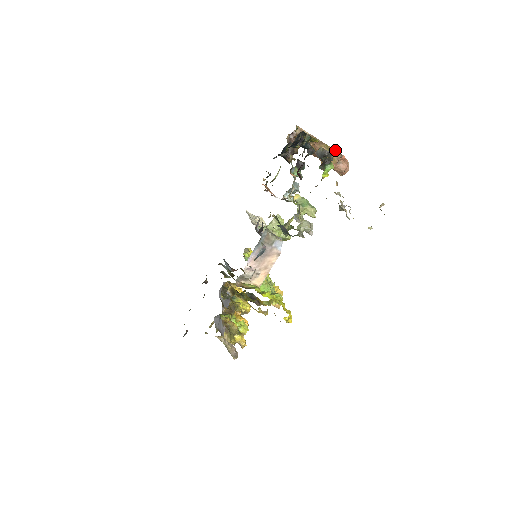
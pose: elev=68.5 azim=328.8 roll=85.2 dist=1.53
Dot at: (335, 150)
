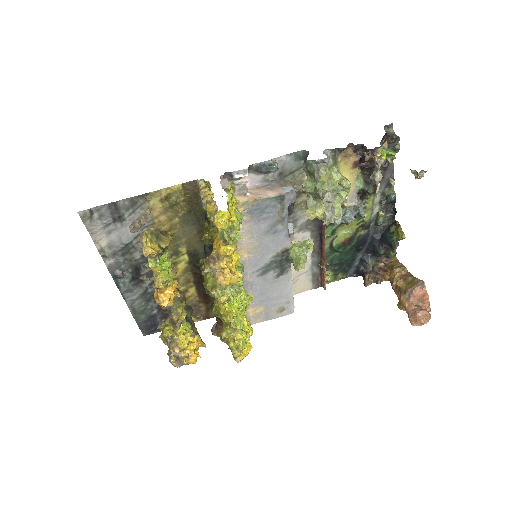
Dot at: (420, 280)
